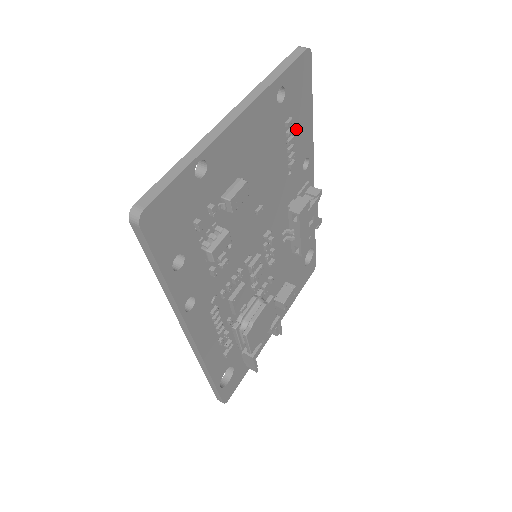
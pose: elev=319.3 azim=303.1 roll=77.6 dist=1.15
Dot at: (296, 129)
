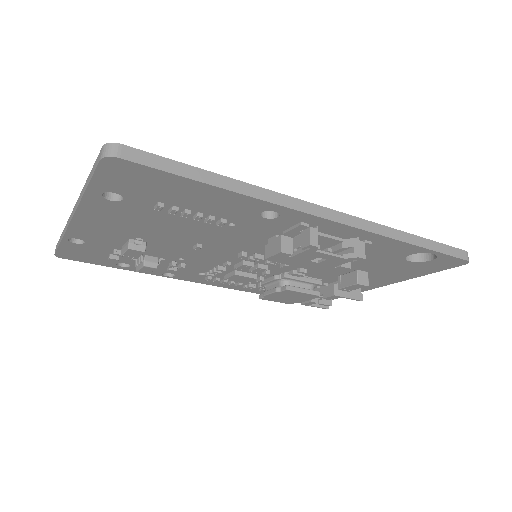
Dot at: (191, 203)
